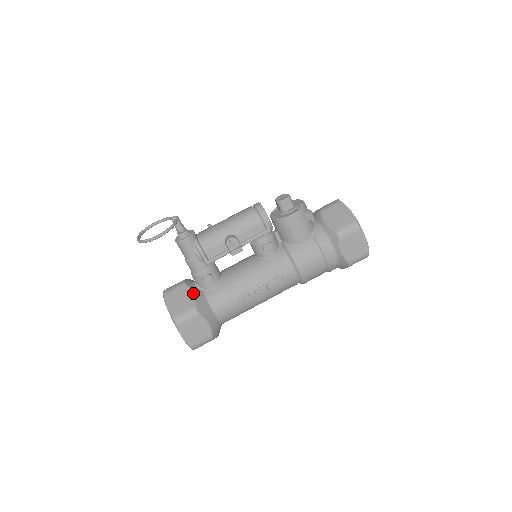
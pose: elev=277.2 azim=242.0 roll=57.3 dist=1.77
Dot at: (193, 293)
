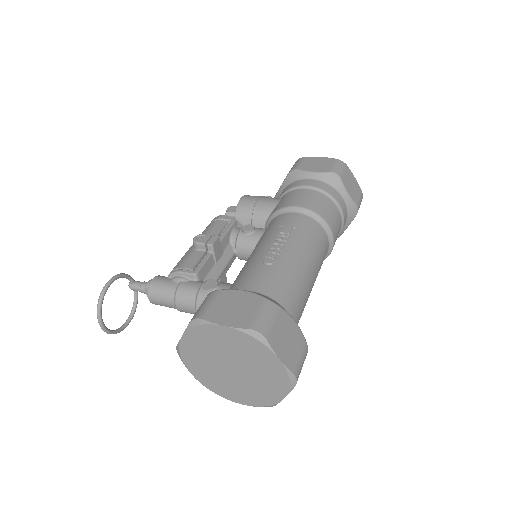
Dot at: occluded
